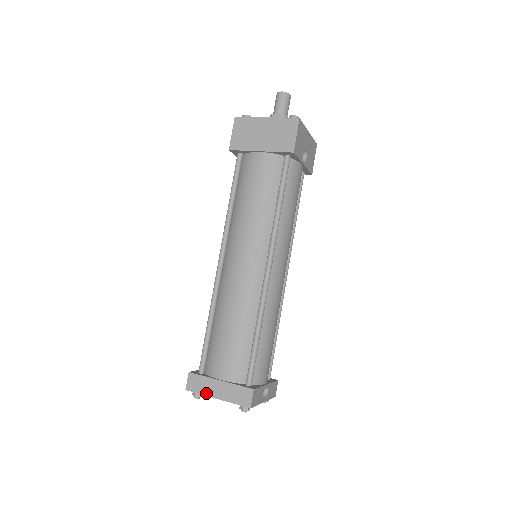
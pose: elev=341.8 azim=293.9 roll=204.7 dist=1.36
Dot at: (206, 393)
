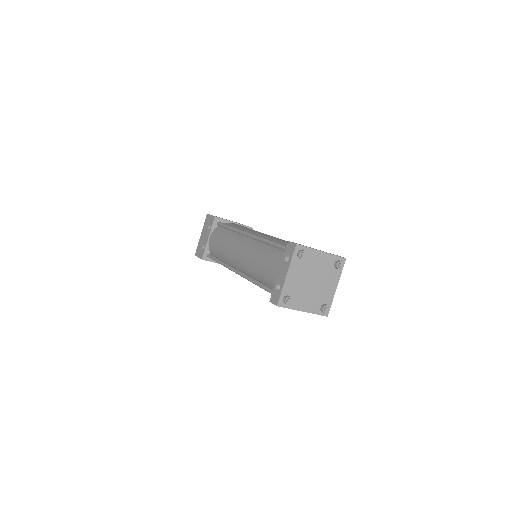
Dot at: (312, 248)
